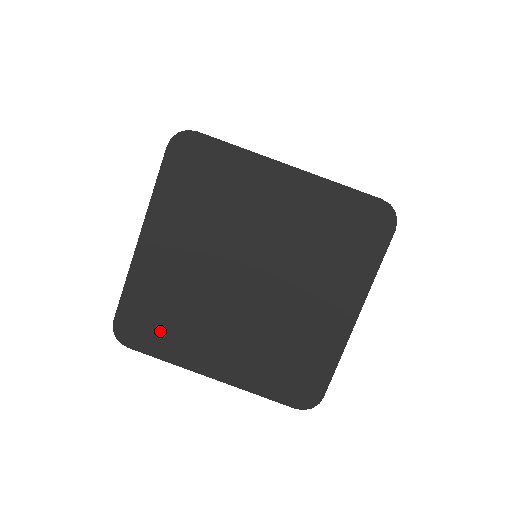
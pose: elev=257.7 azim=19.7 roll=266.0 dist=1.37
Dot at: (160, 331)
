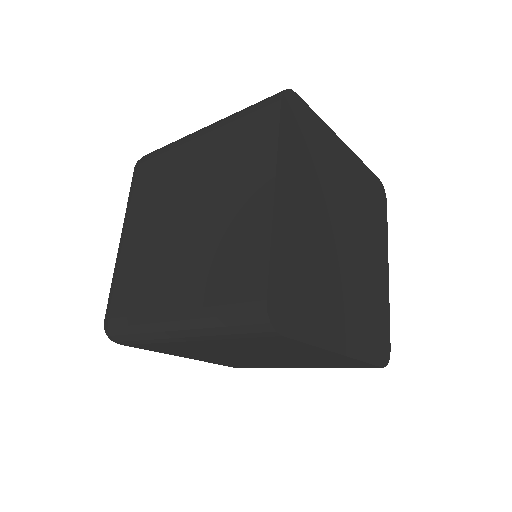
Dot at: (303, 306)
